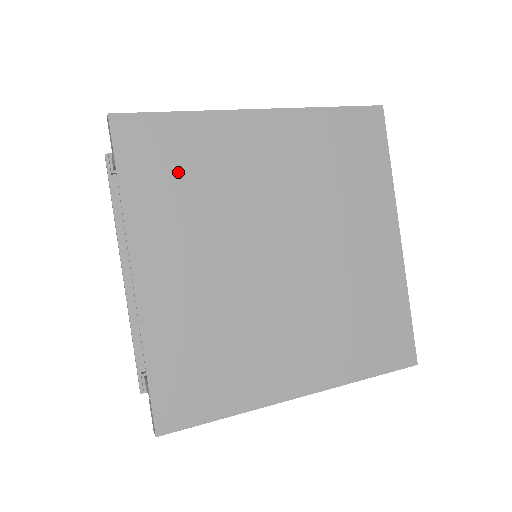
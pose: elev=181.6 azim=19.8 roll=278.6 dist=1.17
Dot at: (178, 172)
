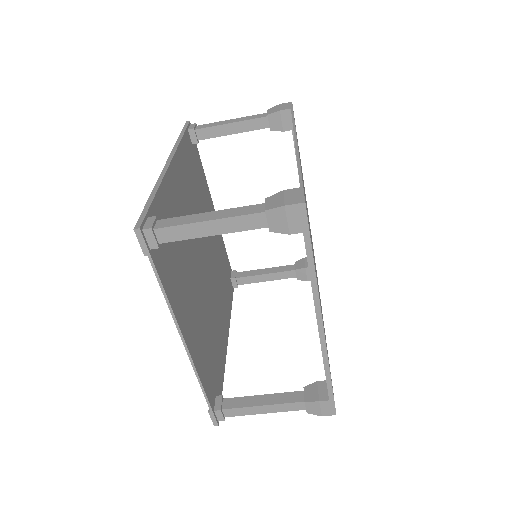
Dot at: occluded
